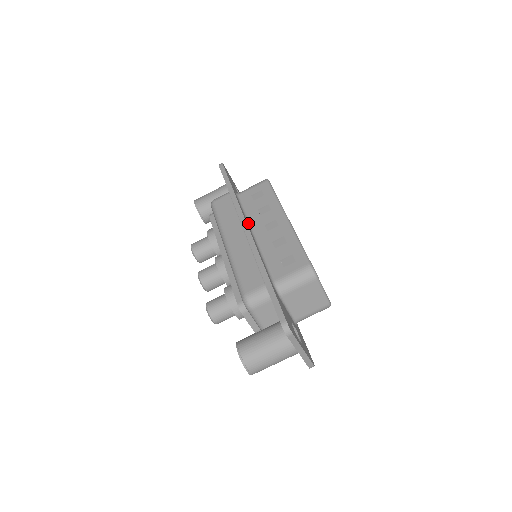
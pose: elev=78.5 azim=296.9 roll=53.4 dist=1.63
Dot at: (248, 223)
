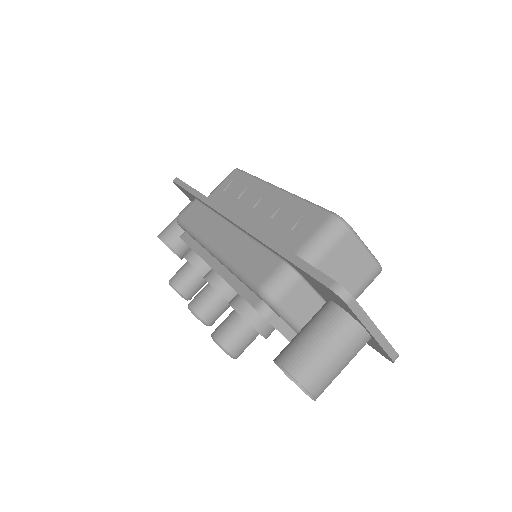
Dot at: occluded
